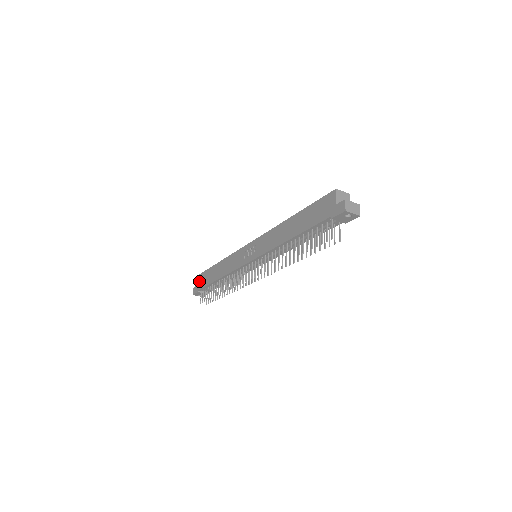
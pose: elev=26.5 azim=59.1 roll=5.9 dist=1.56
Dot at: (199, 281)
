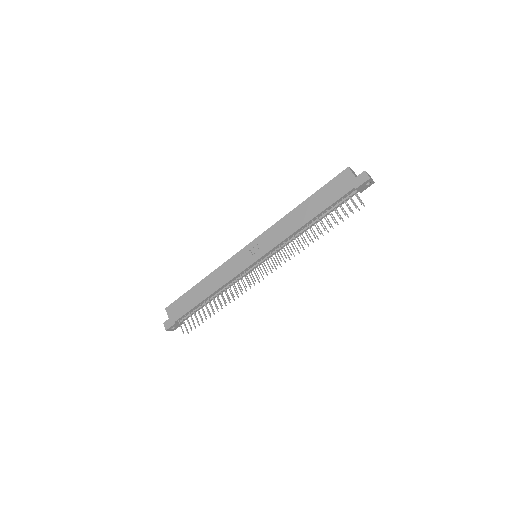
Dot at: (171, 312)
